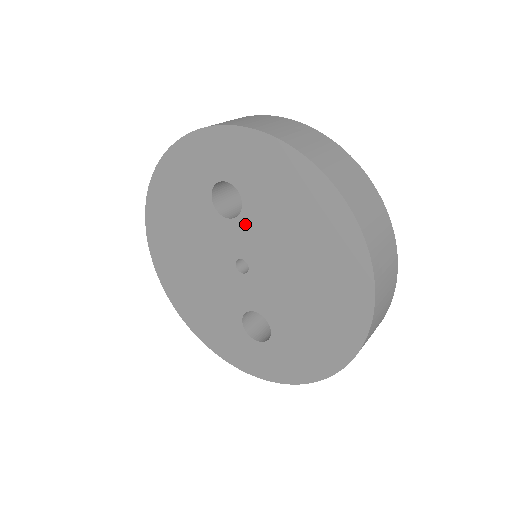
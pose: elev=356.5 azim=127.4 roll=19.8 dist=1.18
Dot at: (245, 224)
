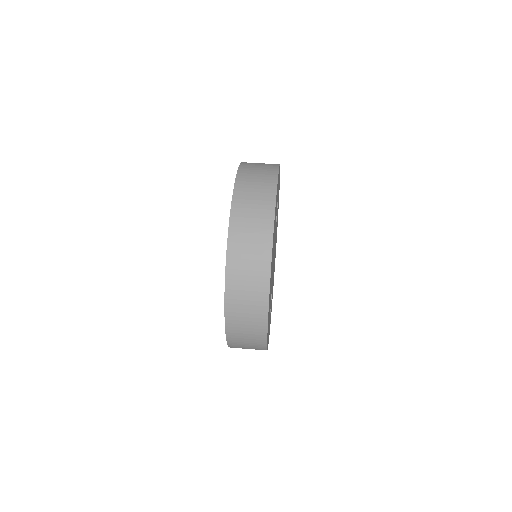
Dot at: occluded
